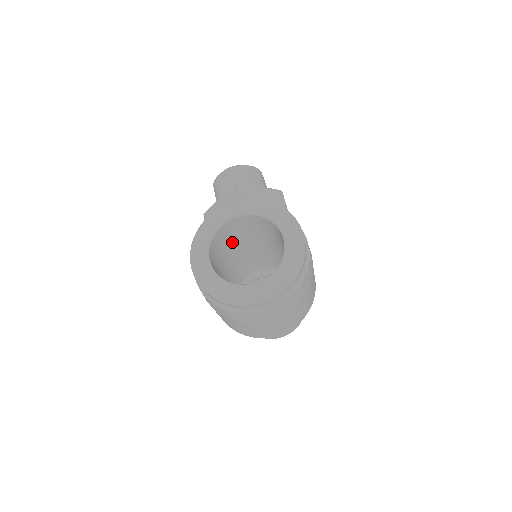
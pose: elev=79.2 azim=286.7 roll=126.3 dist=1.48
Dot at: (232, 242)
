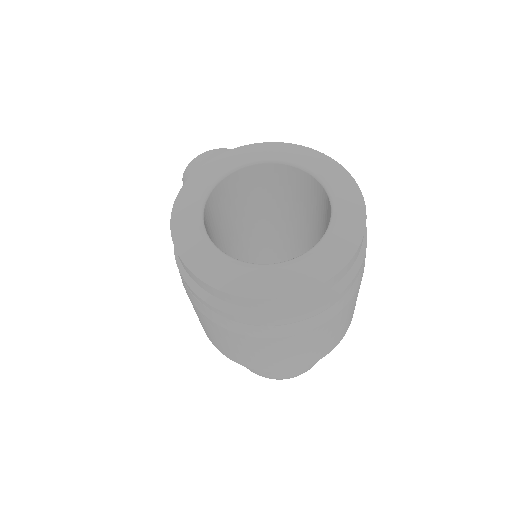
Dot at: (231, 218)
